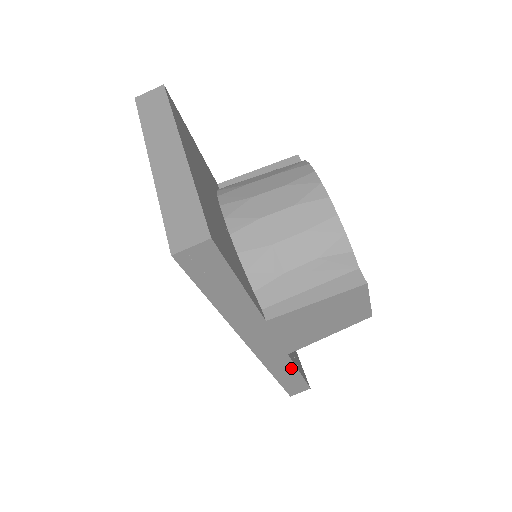
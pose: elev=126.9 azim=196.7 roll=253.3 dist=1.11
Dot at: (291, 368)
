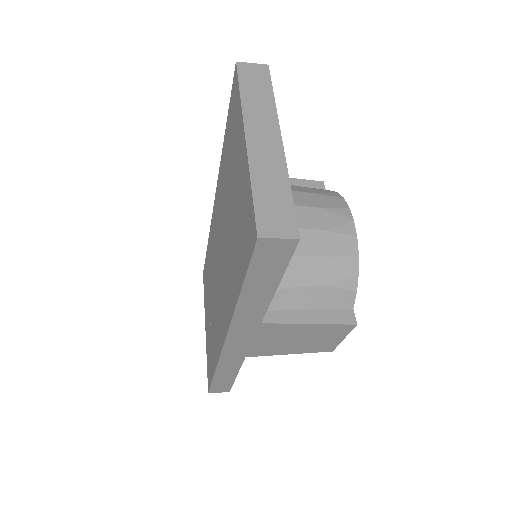
Dot at: (235, 369)
